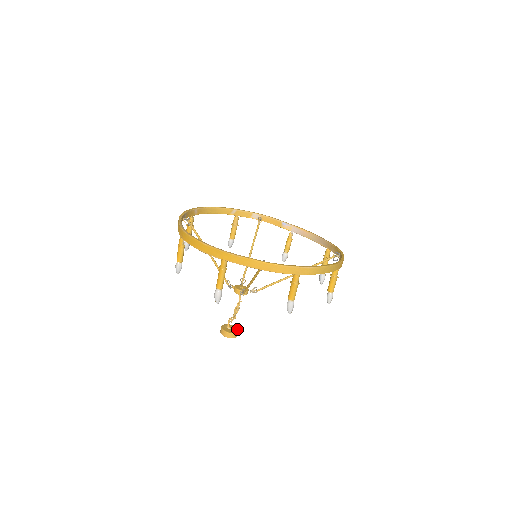
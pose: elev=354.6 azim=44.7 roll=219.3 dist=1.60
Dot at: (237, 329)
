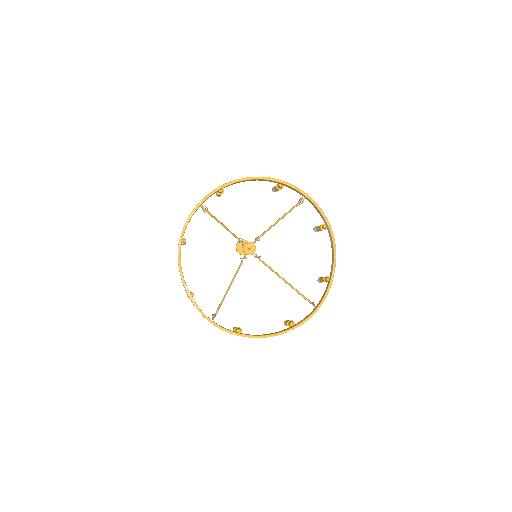
Dot at: occluded
